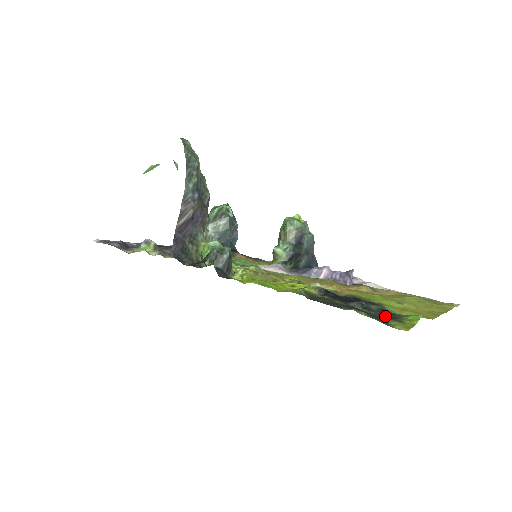
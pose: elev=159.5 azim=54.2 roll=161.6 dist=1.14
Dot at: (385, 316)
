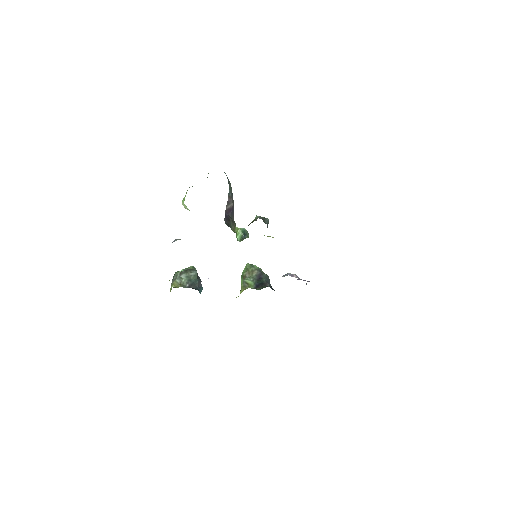
Dot at: occluded
